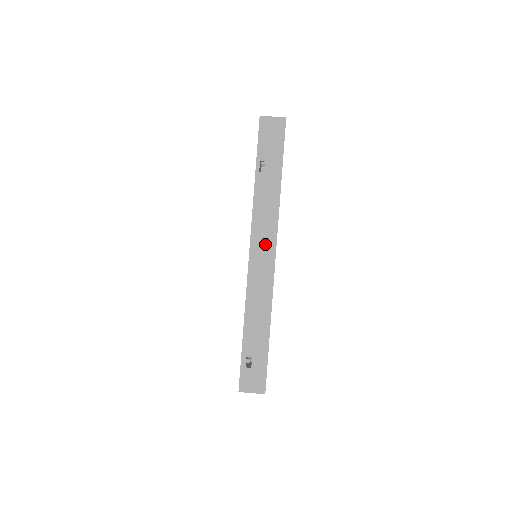
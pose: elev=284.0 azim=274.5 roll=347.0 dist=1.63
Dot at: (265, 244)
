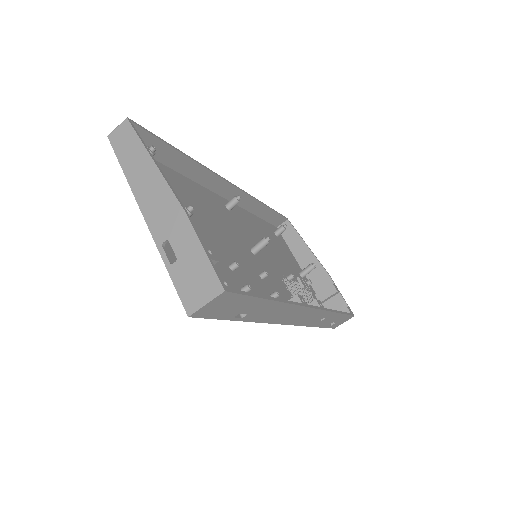
Dot at: (296, 315)
